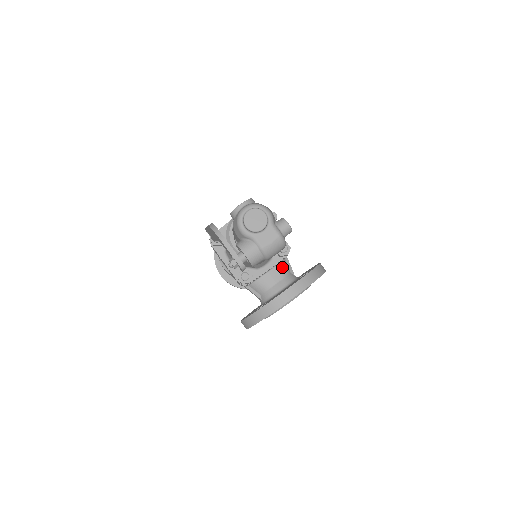
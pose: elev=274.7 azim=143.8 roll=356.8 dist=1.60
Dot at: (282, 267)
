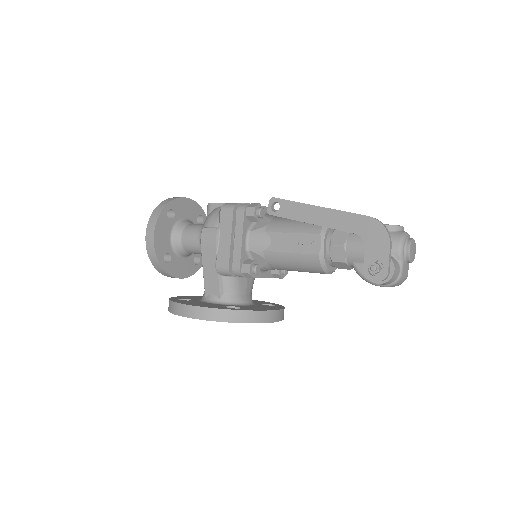
Dot at: occluded
